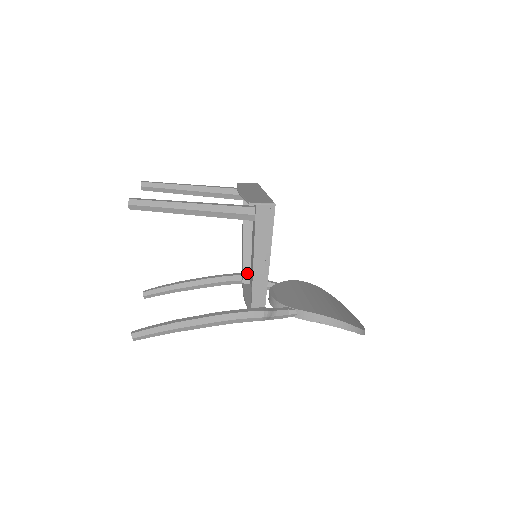
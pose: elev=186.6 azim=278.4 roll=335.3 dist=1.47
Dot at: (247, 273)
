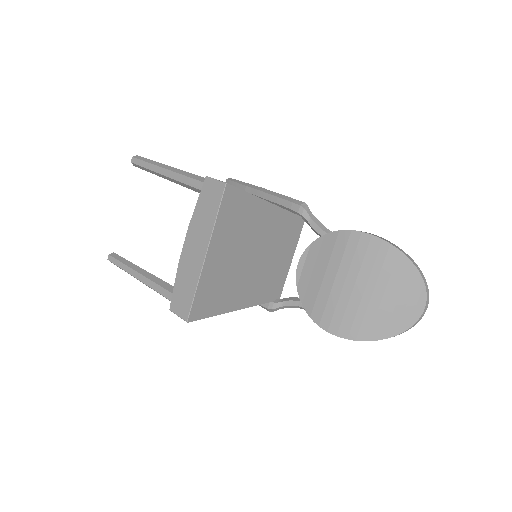
Dot at: occluded
